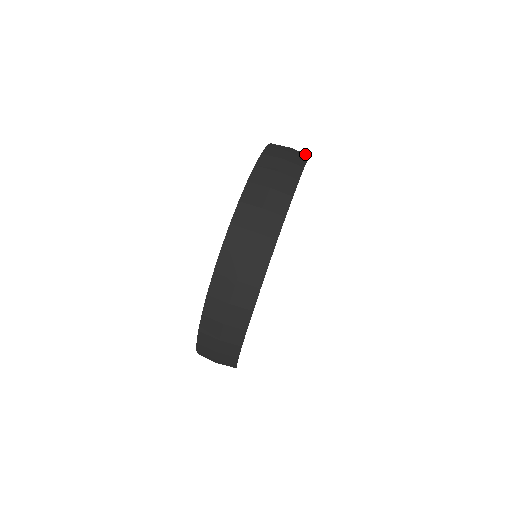
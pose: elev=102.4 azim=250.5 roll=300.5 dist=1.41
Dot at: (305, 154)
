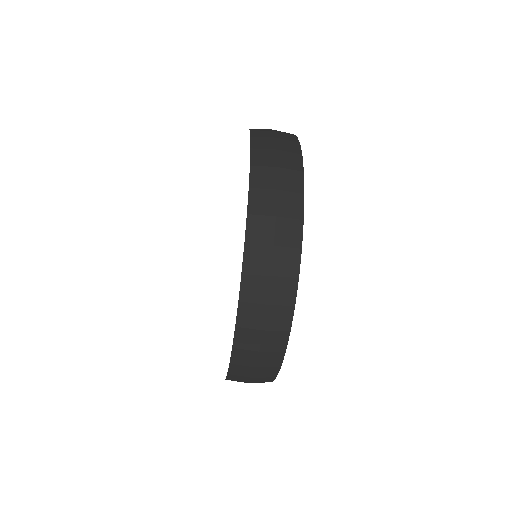
Dot at: (288, 308)
